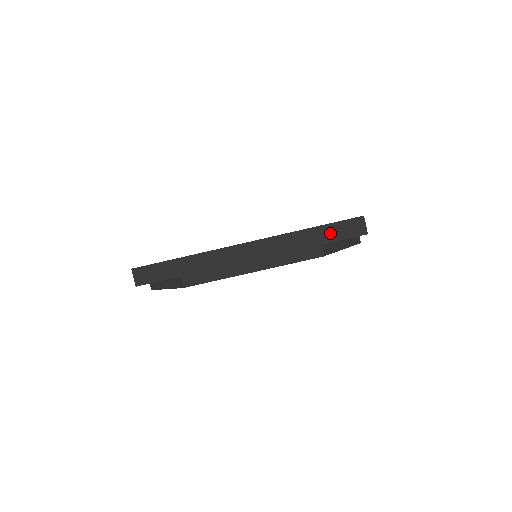
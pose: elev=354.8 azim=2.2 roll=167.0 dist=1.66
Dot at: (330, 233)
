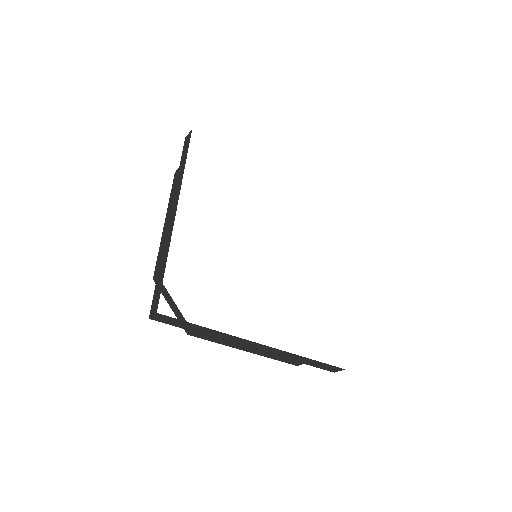
Dot at: (317, 364)
